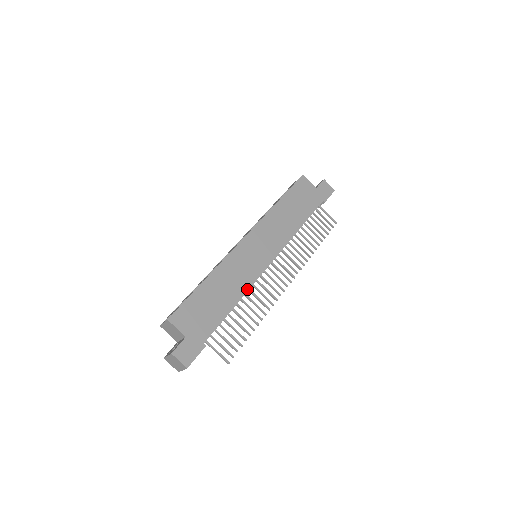
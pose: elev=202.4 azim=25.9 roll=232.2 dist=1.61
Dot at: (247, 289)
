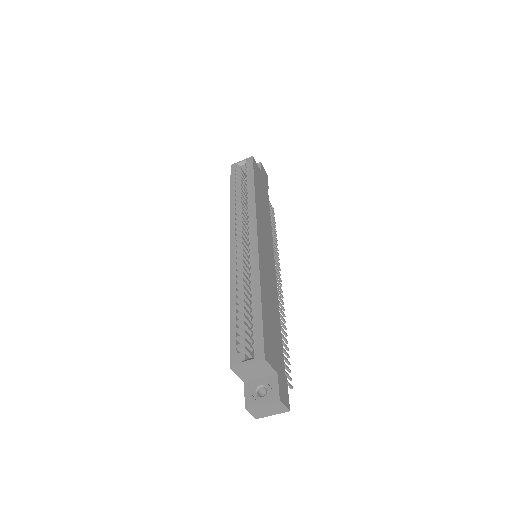
Dot at: (277, 298)
